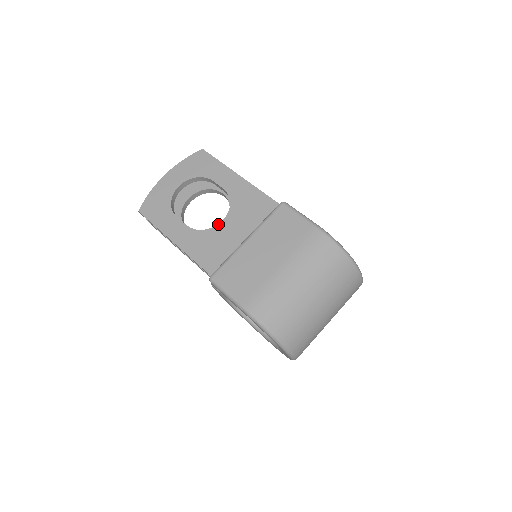
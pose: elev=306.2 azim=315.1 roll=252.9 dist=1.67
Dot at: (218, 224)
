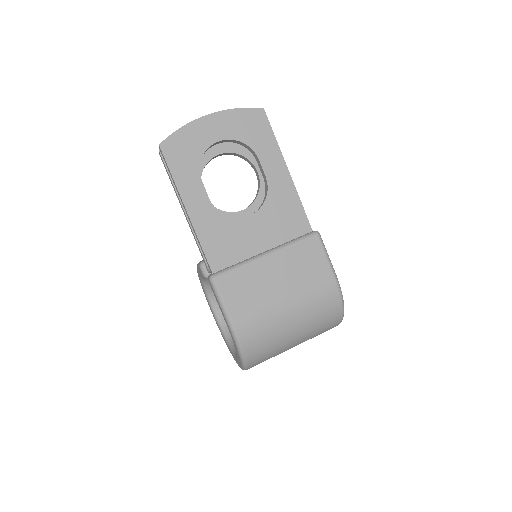
Dot at: (243, 217)
